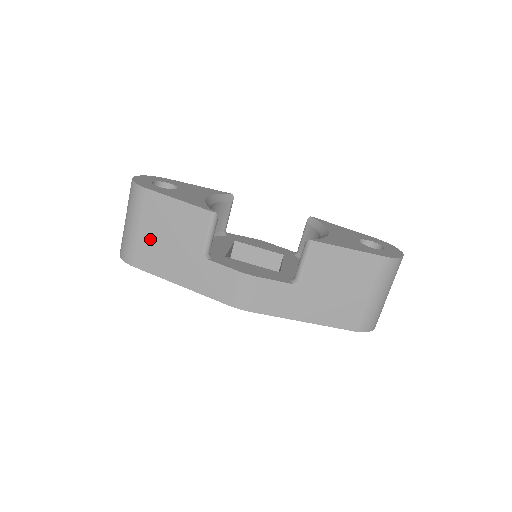
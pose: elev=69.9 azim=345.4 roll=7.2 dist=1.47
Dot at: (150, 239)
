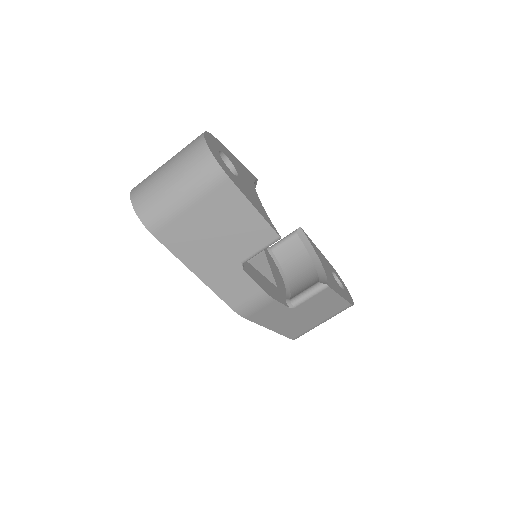
Dot at: (195, 223)
